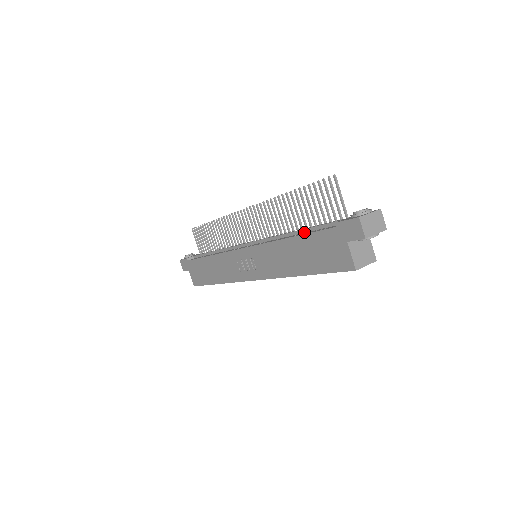
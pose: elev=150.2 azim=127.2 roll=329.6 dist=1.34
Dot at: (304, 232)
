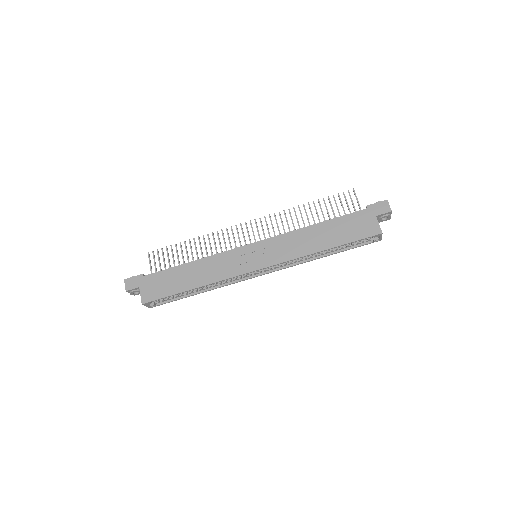
Dot at: occluded
